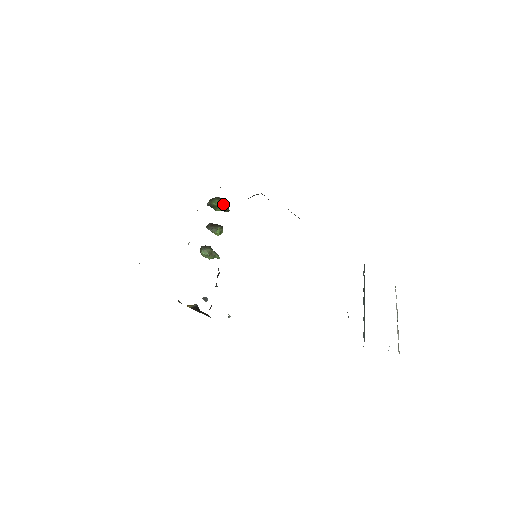
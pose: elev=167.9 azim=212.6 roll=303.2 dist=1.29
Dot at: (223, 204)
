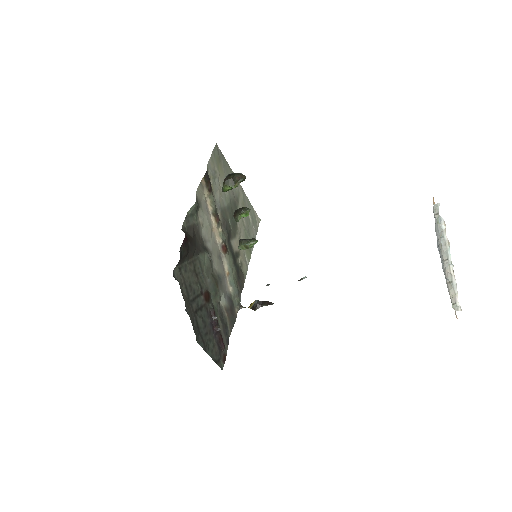
Dot at: (231, 184)
